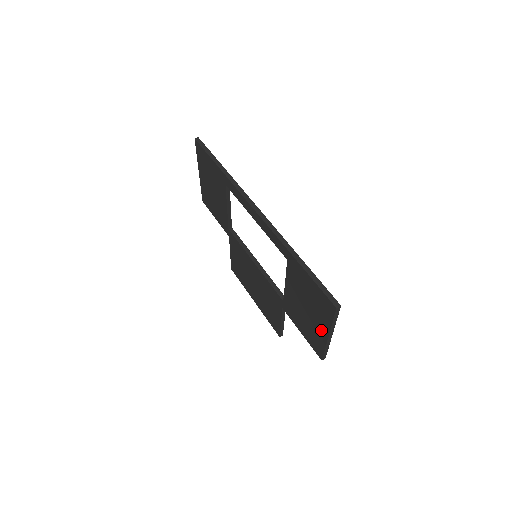
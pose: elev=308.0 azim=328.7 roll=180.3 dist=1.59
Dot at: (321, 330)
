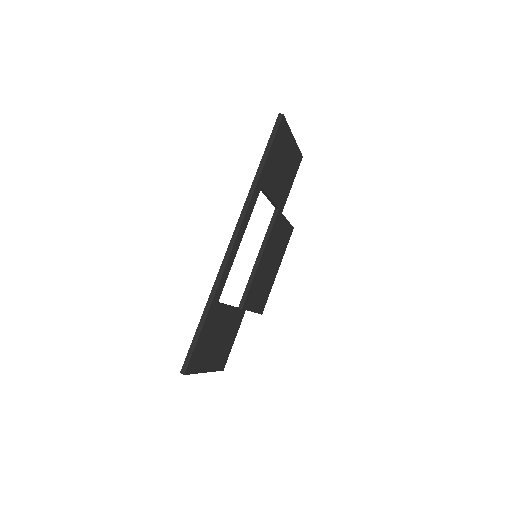
Dot at: occluded
